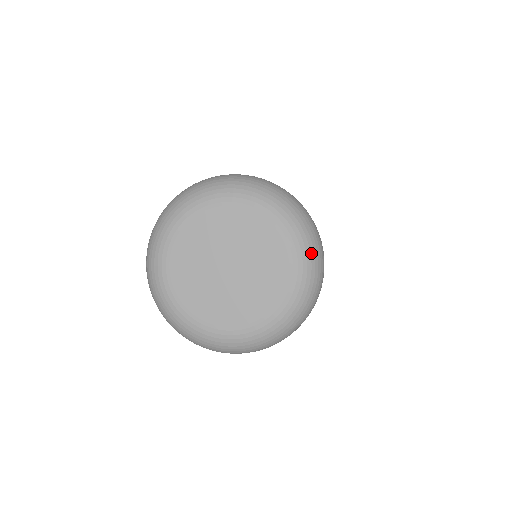
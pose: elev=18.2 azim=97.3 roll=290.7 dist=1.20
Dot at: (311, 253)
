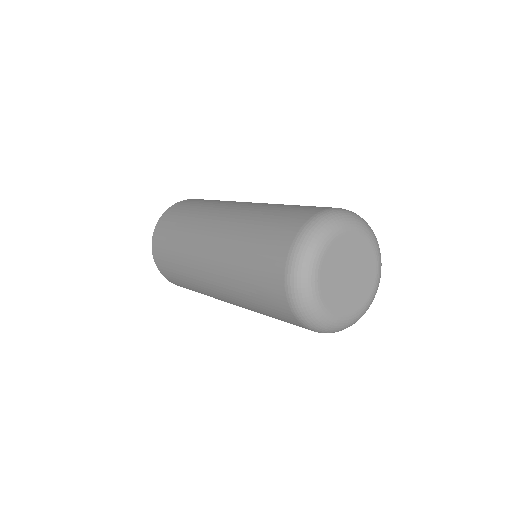
Dot at: occluded
